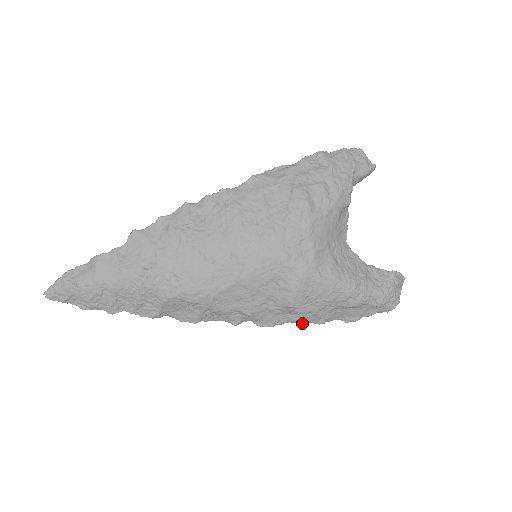
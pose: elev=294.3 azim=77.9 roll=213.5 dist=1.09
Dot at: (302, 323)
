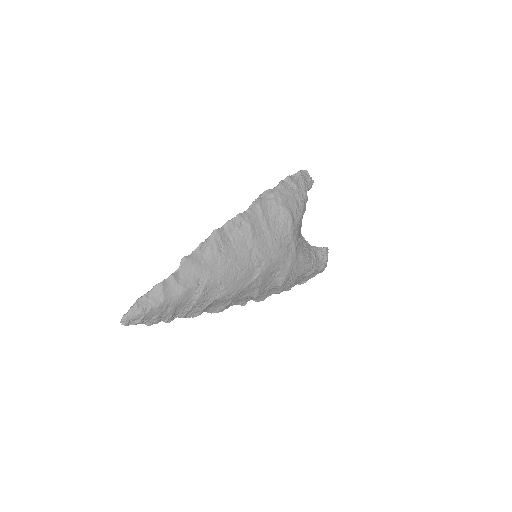
Dot at: occluded
